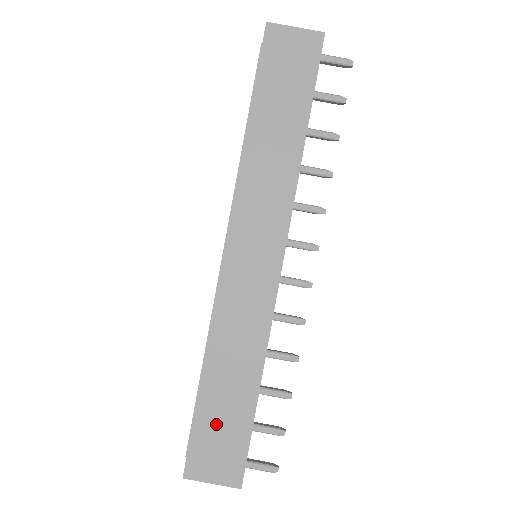
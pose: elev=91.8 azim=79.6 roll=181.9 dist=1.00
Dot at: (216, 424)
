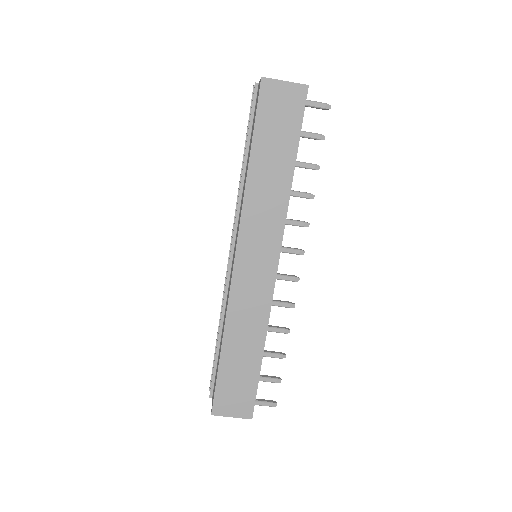
Dot at: (233, 379)
